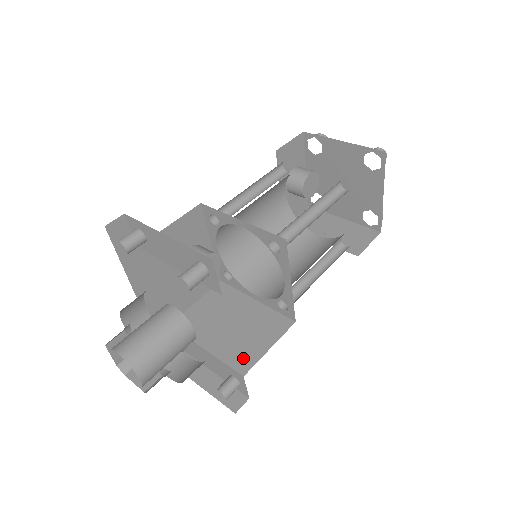
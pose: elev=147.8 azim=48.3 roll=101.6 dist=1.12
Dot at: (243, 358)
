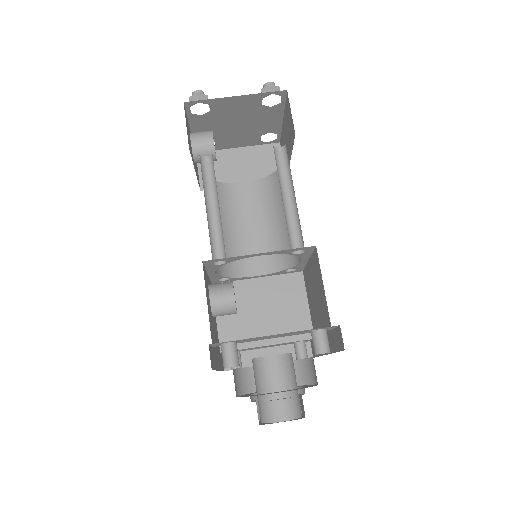
Dot at: (300, 328)
